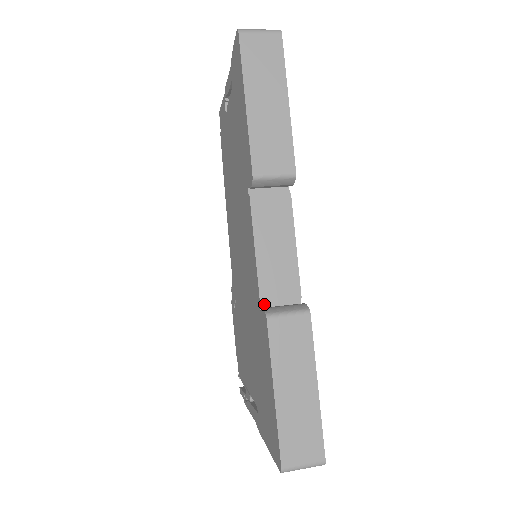
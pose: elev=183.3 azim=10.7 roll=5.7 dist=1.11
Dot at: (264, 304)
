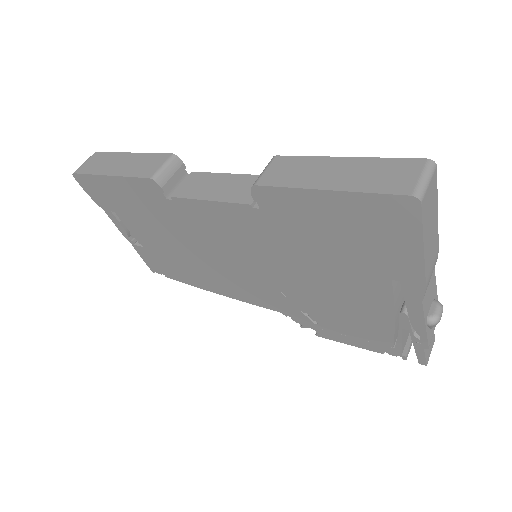
Dot at: (257, 205)
